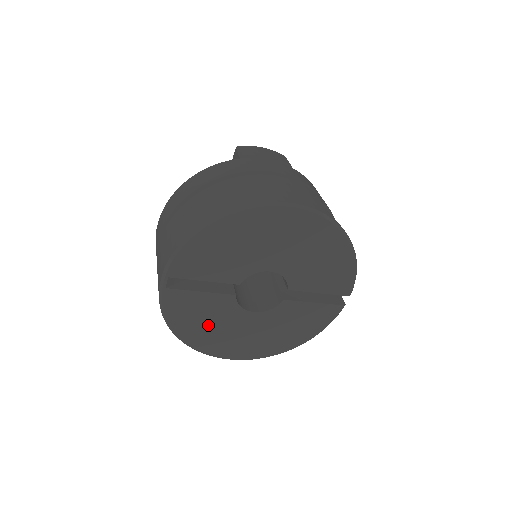
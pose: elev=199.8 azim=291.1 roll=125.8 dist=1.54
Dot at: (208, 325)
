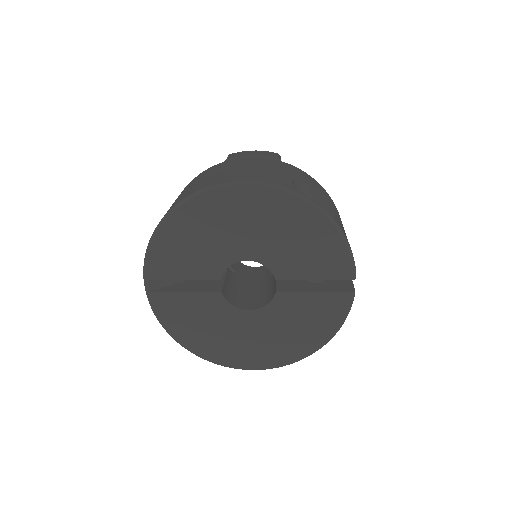
Dot at: (206, 329)
